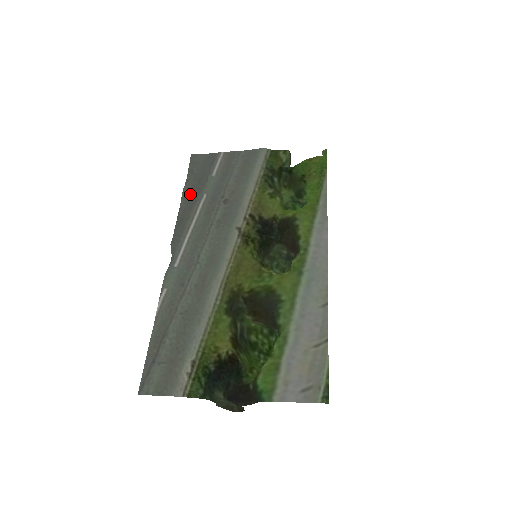
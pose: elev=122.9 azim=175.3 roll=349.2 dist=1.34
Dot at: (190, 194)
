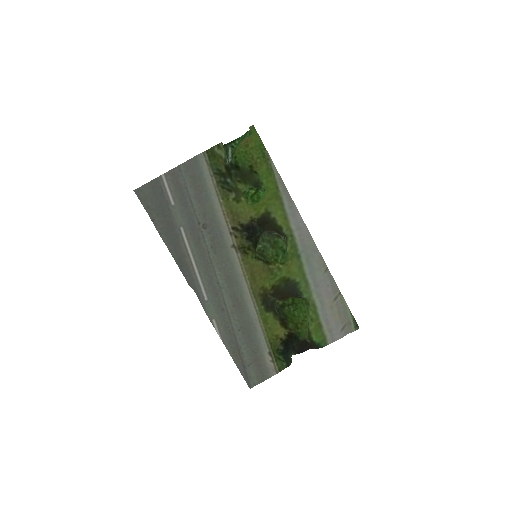
Dot at: (167, 233)
